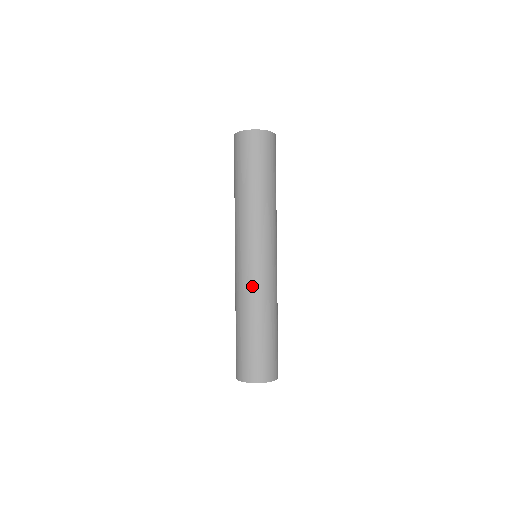
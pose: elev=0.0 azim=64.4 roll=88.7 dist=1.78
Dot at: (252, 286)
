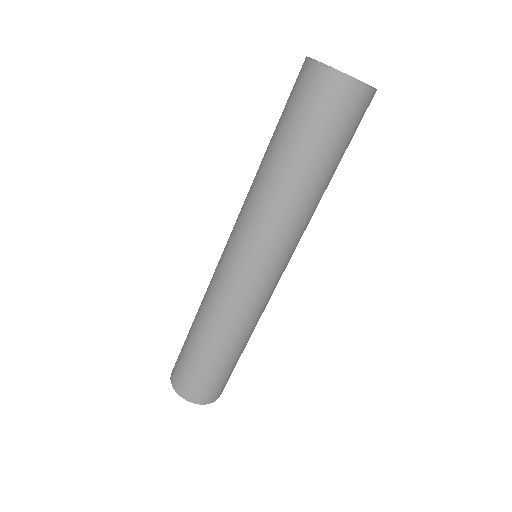
Dot at: (247, 310)
